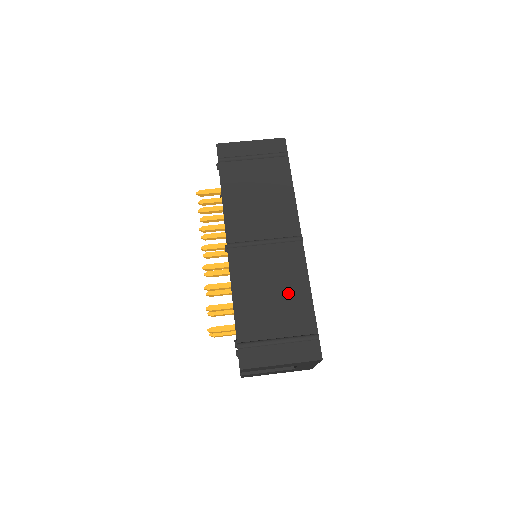
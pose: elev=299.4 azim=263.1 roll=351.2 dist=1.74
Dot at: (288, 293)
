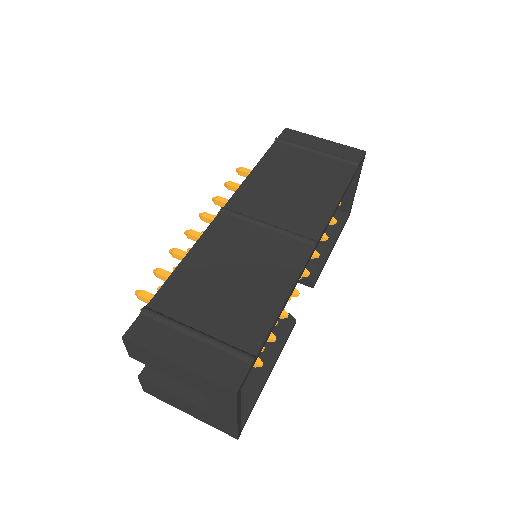
Dot at: (253, 289)
